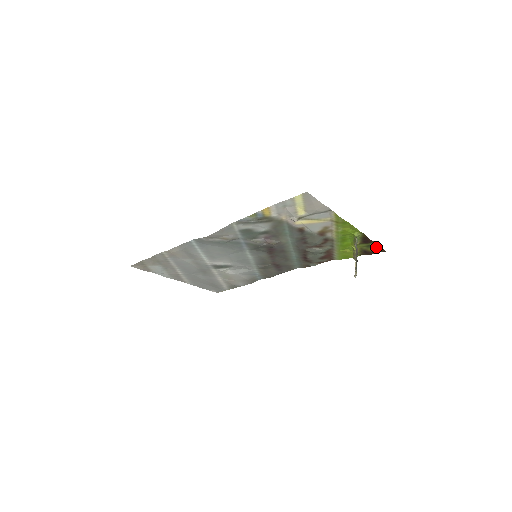
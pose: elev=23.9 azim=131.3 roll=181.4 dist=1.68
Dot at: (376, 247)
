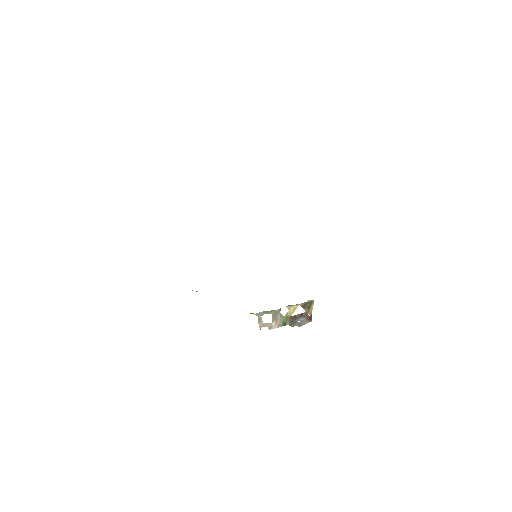
Dot at: occluded
